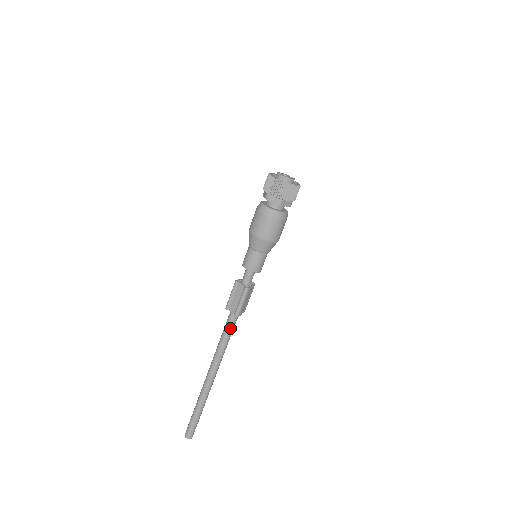
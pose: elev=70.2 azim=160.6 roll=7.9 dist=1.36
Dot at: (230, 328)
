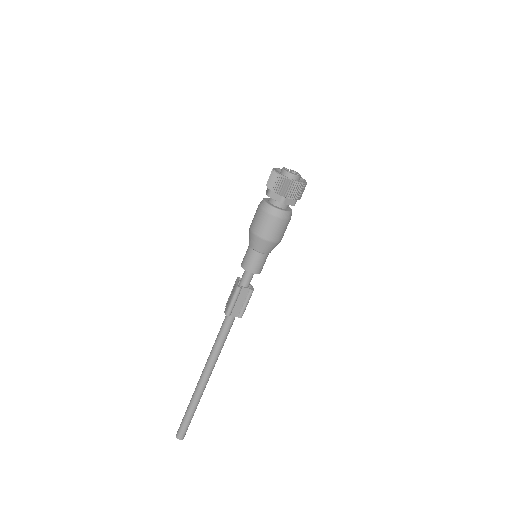
Dot at: occluded
